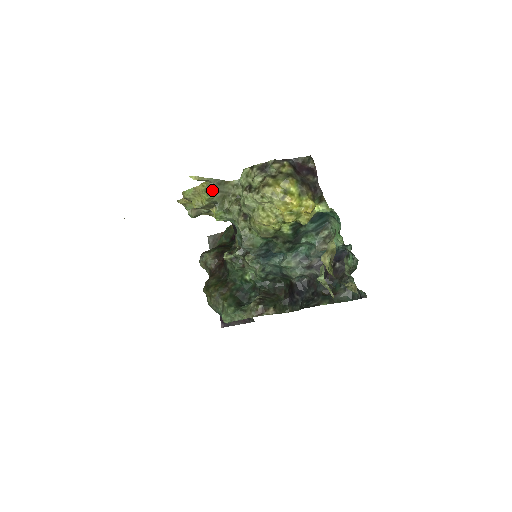
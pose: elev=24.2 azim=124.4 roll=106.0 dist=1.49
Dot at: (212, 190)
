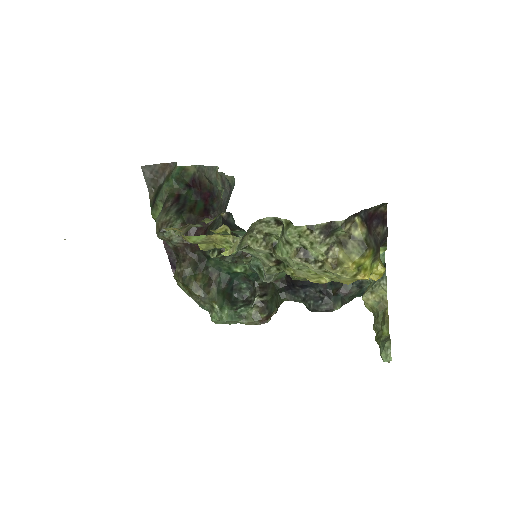
Dot at: (239, 243)
